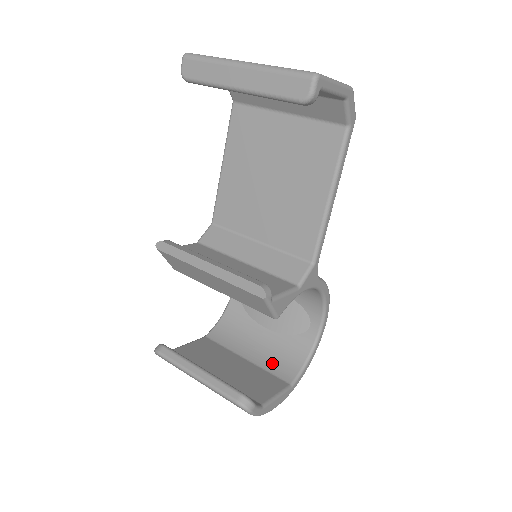
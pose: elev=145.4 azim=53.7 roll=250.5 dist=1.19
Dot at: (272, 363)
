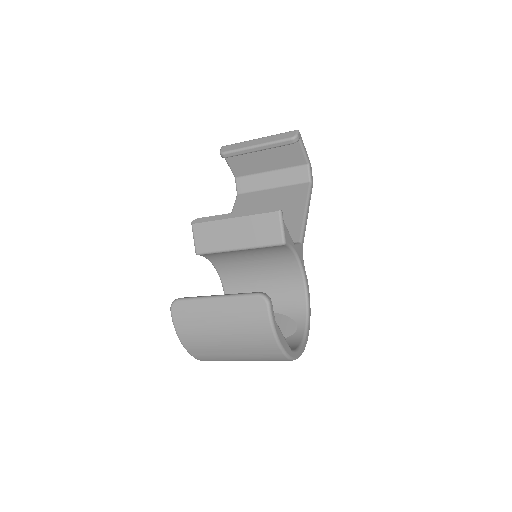
Dot at: occluded
